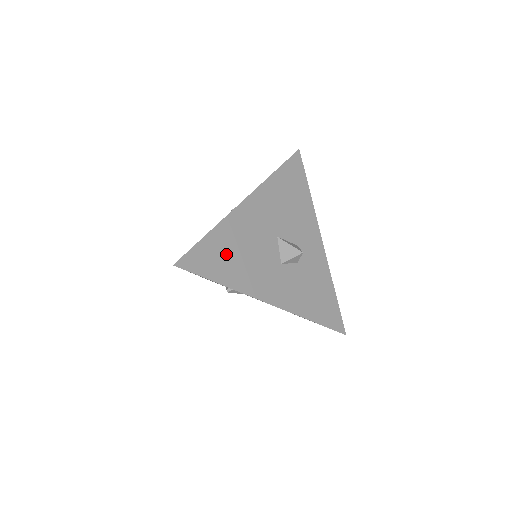
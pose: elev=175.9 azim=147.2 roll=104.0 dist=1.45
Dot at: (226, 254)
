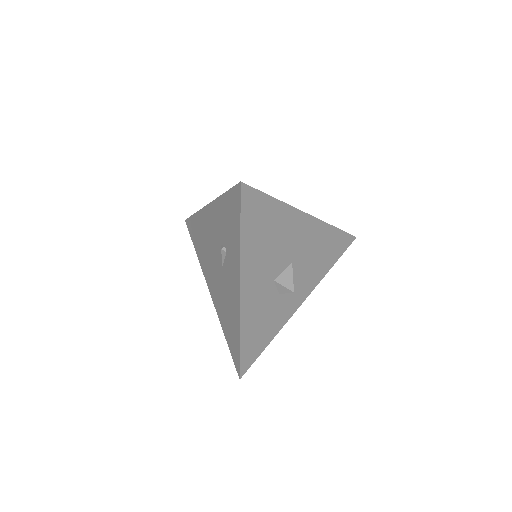
Dot at: (265, 225)
